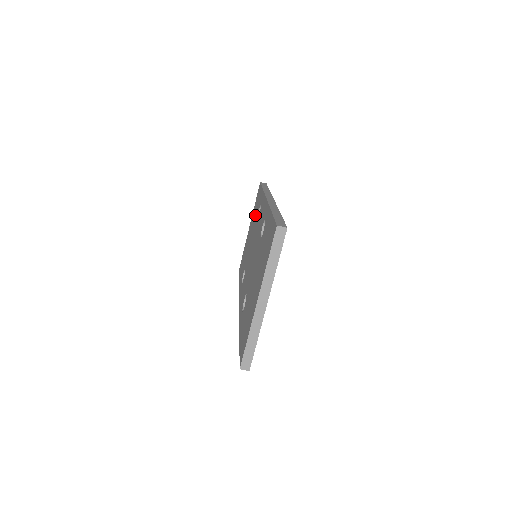
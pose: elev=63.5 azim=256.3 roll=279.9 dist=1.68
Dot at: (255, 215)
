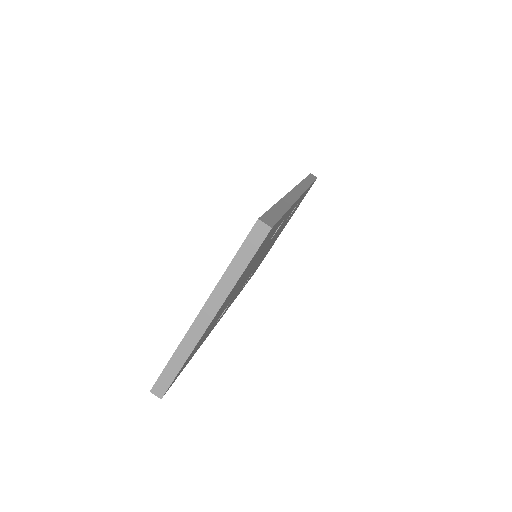
Dot at: occluded
